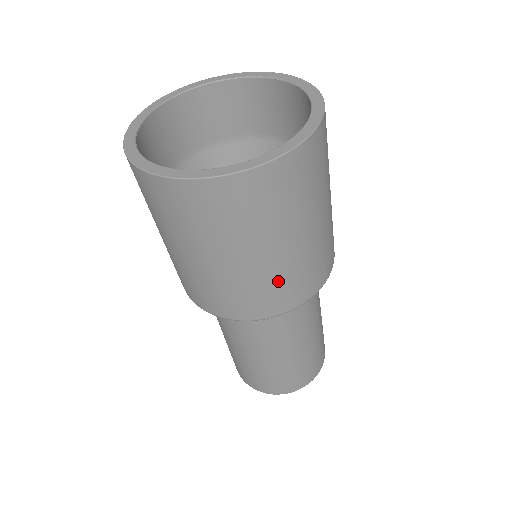
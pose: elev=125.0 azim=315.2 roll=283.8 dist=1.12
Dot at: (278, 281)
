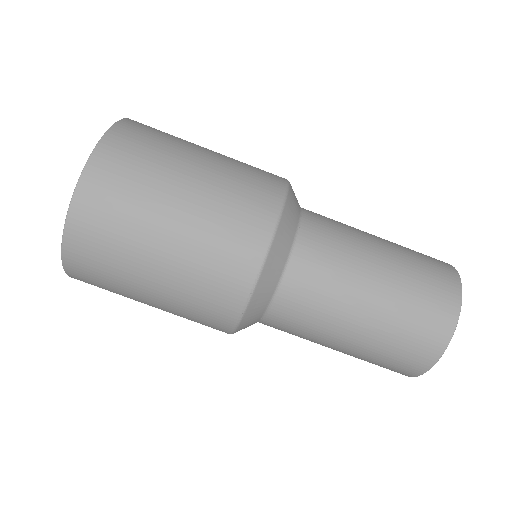
Dot at: (240, 171)
